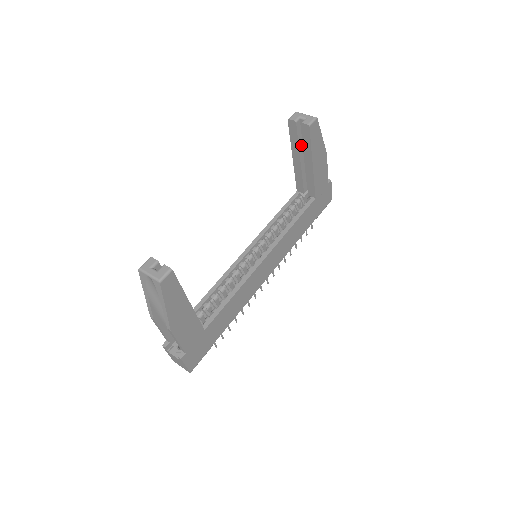
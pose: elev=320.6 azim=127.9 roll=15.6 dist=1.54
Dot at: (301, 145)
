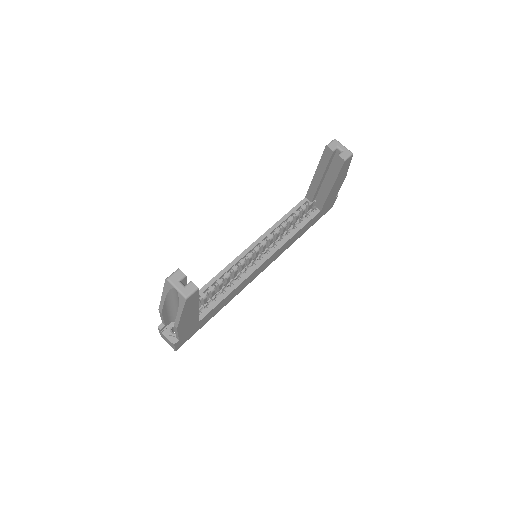
Dot at: (328, 168)
